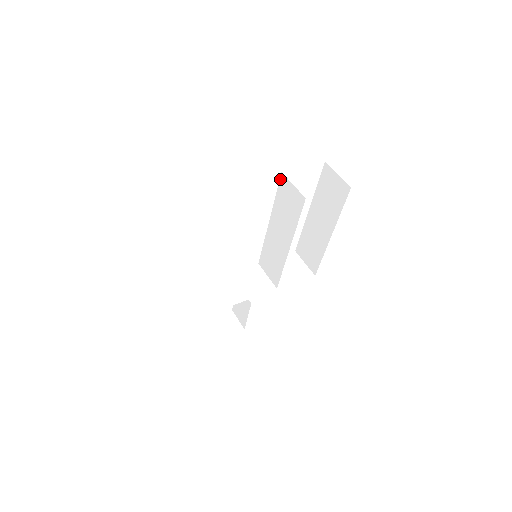
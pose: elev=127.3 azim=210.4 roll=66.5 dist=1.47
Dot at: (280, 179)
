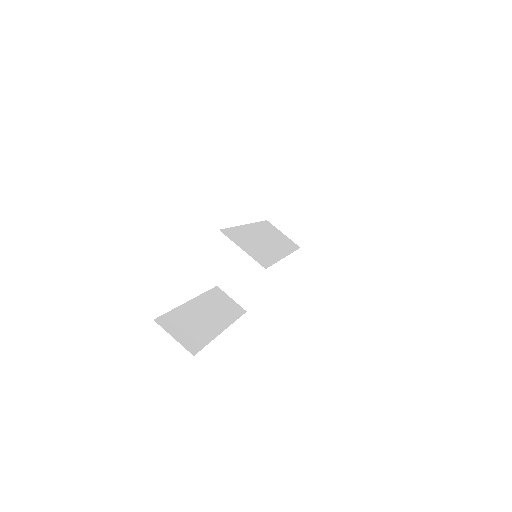
Dot at: (223, 230)
